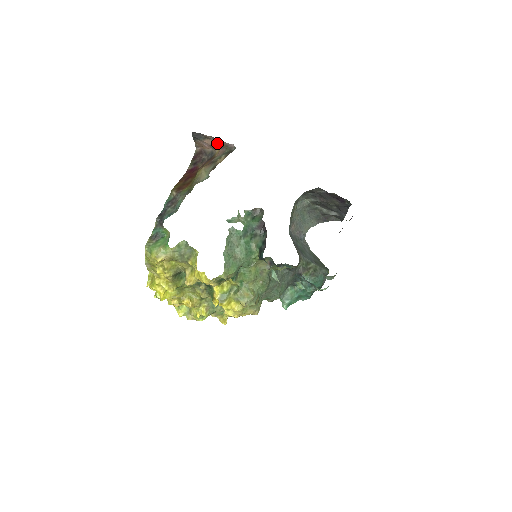
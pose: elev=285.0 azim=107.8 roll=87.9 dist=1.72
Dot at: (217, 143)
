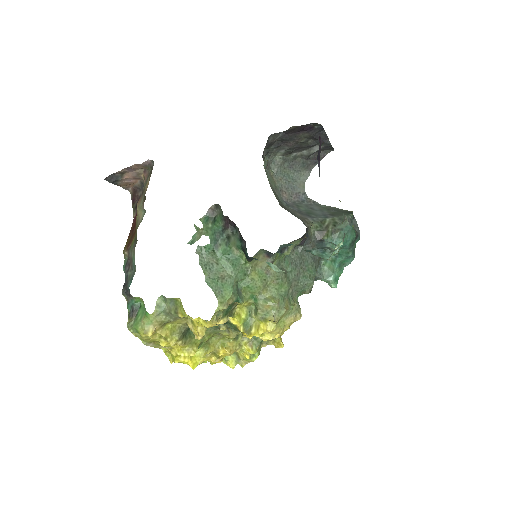
Dot at: (136, 170)
